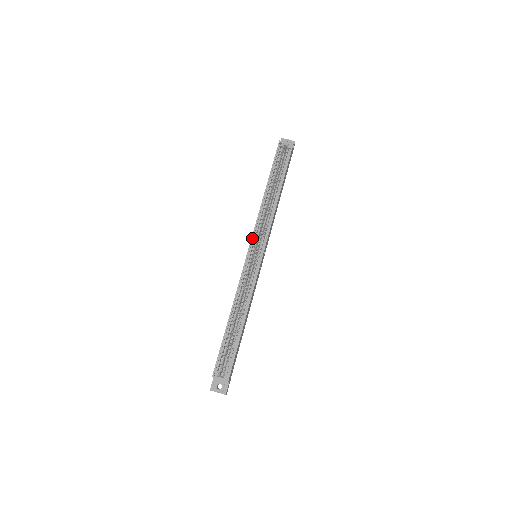
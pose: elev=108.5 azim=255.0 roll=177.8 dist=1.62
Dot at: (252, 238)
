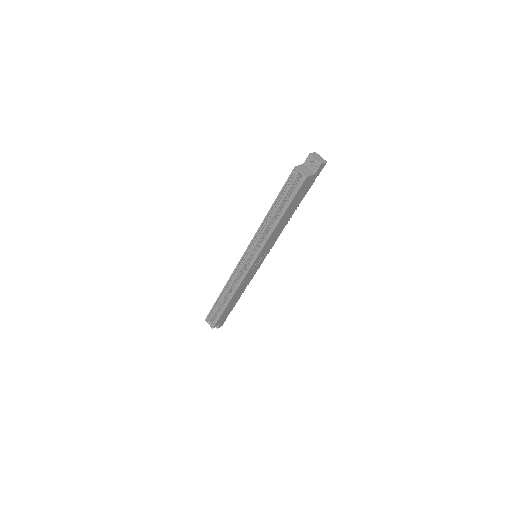
Dot at: (247, 249)
